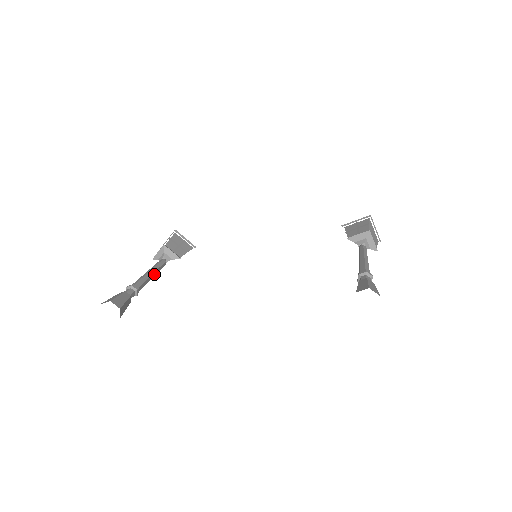
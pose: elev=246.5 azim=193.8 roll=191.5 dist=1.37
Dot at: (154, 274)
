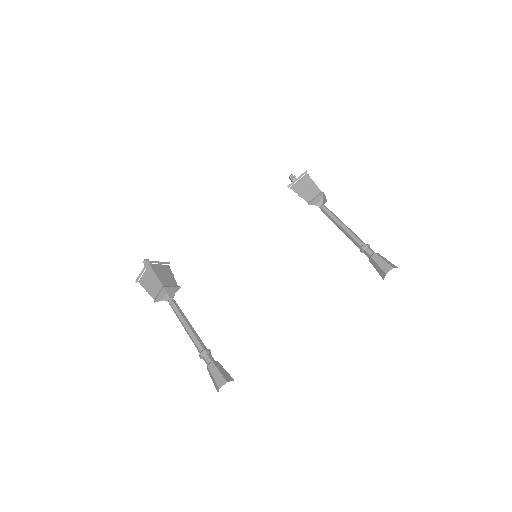
Dot at: (187, 321)
